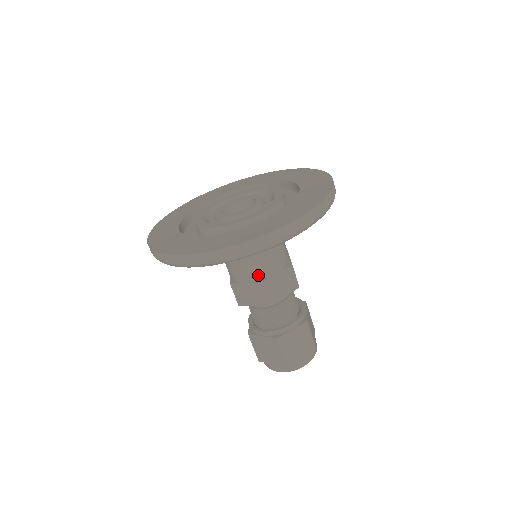
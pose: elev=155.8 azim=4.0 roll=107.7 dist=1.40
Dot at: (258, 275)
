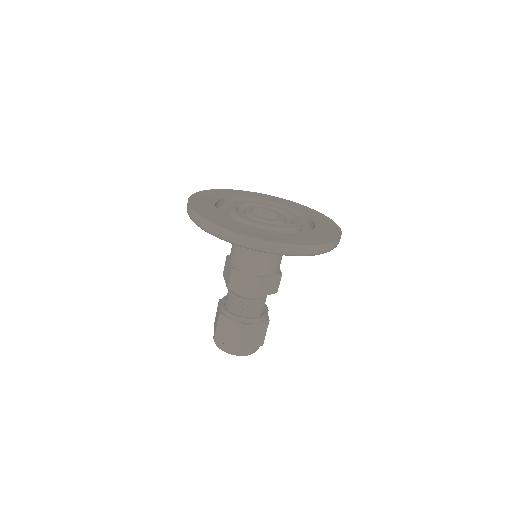
Dot at: (235, 262)
